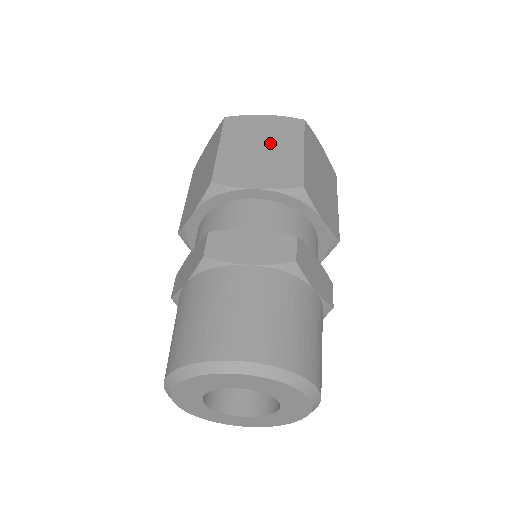
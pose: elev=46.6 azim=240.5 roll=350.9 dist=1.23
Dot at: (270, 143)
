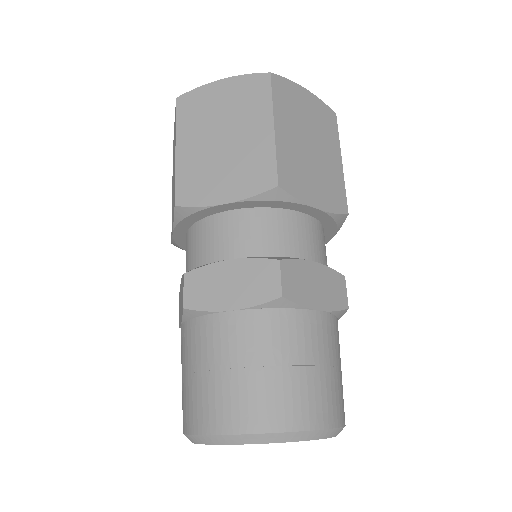
Dot at: (232, 126)
